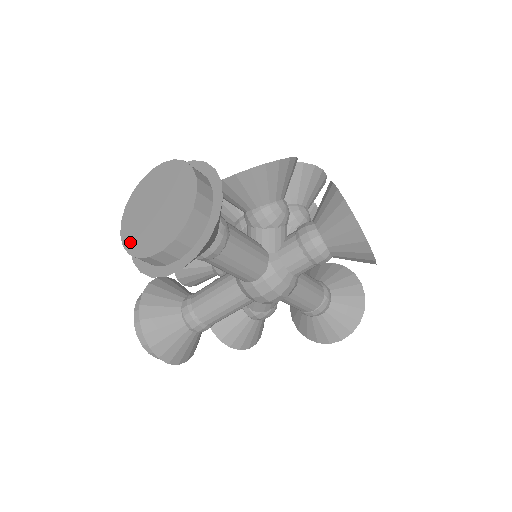
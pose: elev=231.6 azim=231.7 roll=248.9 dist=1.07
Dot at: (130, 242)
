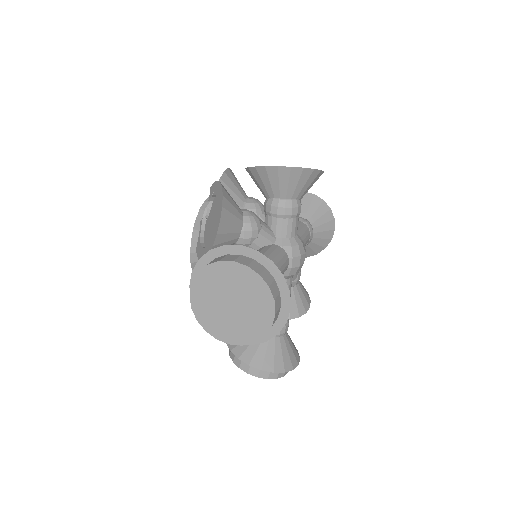
Dot at: (244, 338)
